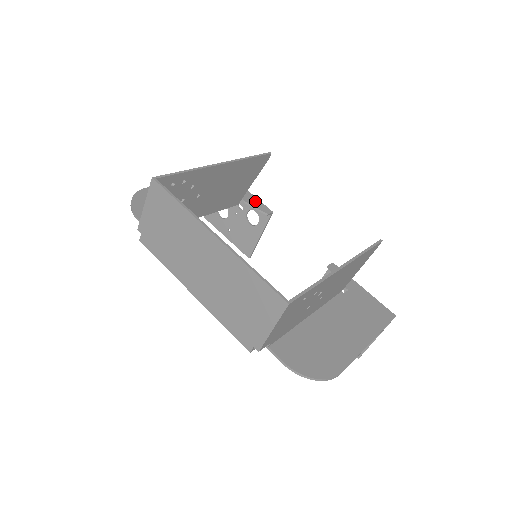
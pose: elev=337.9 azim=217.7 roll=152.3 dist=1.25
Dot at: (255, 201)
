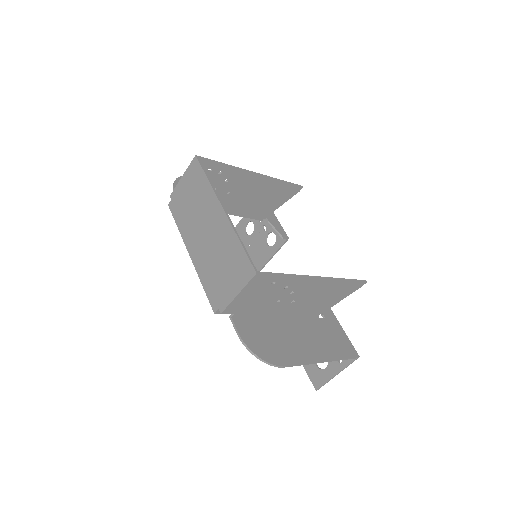
Dot at: (277, 225)
